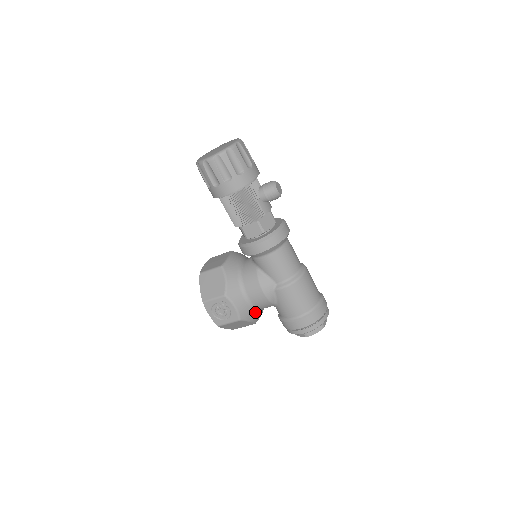
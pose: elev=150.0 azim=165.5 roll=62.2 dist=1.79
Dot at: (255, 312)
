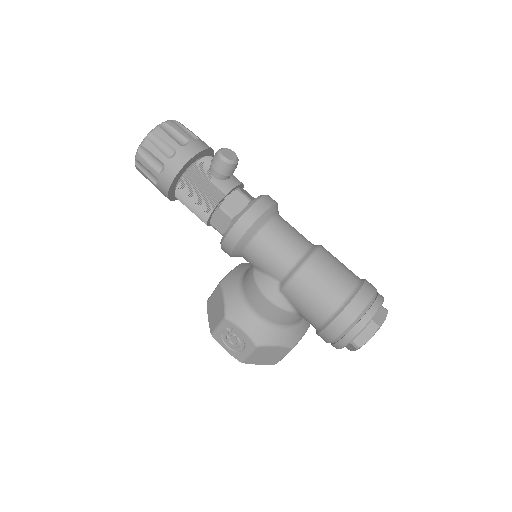
Dot at: (279, 331)
